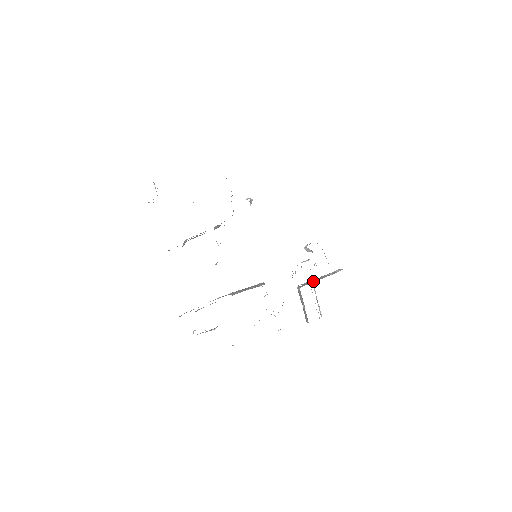
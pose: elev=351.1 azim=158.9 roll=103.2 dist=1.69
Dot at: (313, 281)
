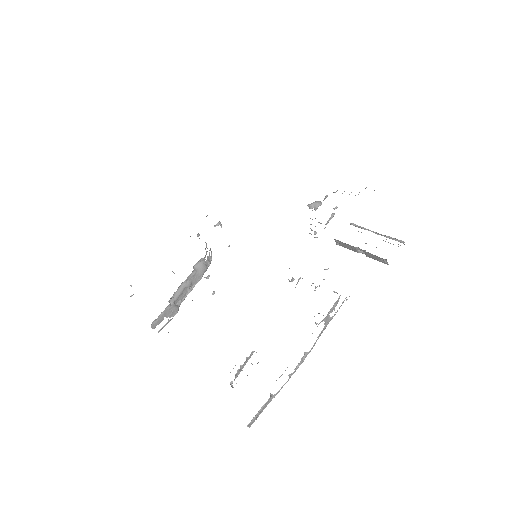
Dot at: occluded
